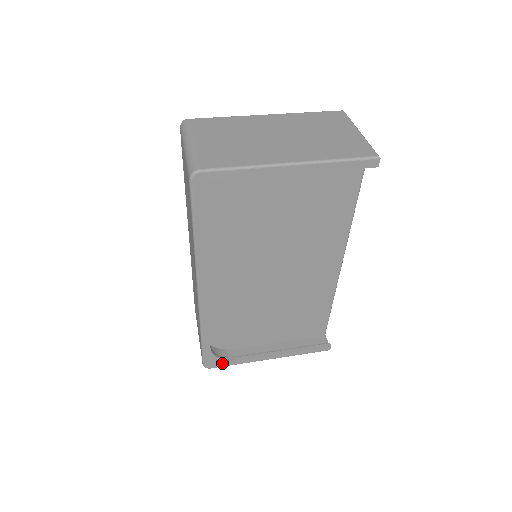
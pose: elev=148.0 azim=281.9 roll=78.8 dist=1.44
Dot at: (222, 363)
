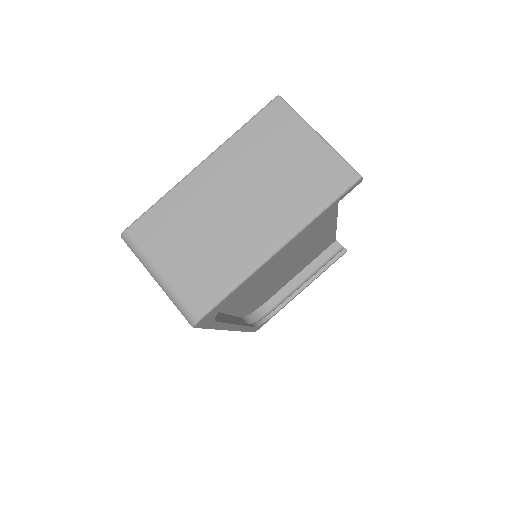
Dot at: (267, 321)
